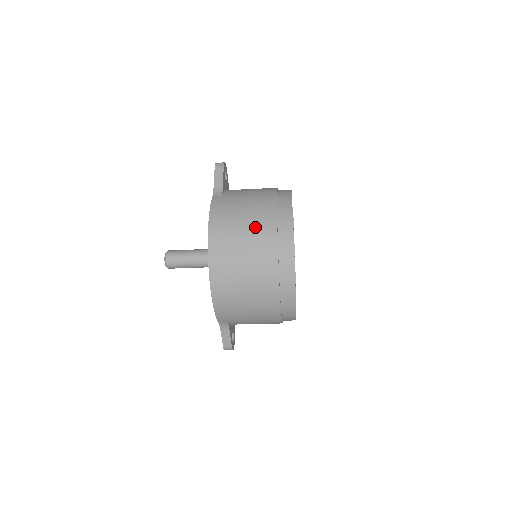
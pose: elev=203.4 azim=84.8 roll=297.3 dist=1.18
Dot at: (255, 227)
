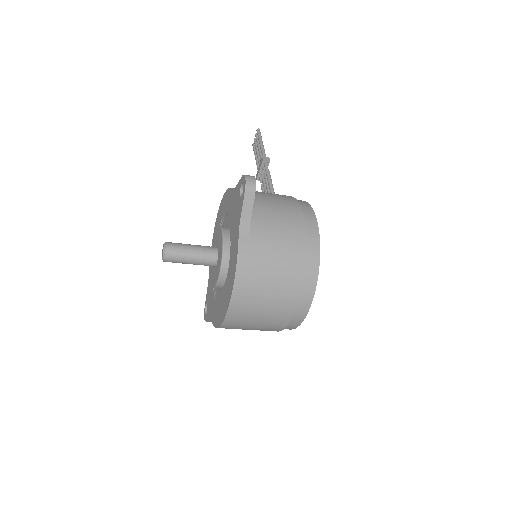
Dot at: (281, 289)
